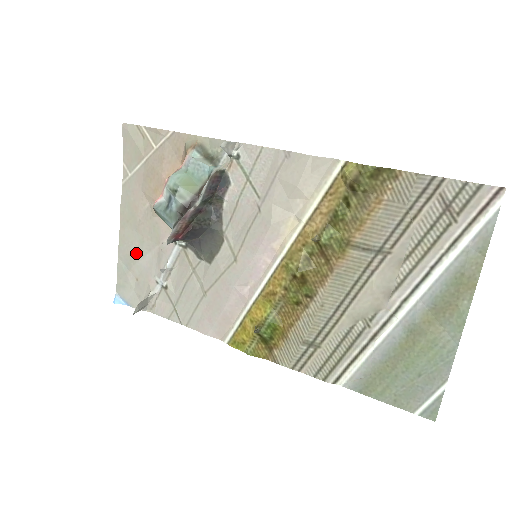
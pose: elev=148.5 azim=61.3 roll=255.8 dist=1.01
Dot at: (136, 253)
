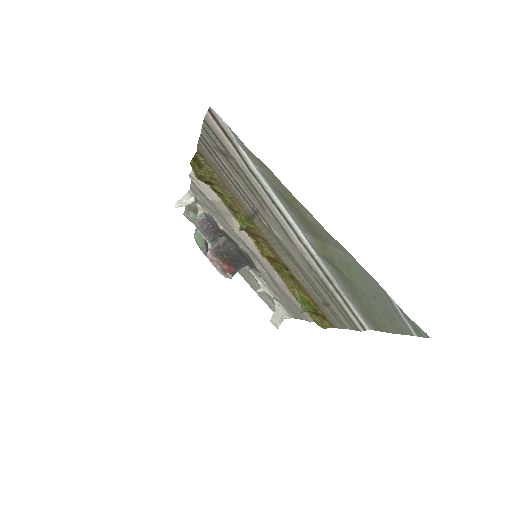
Dot at: (253, 284)
